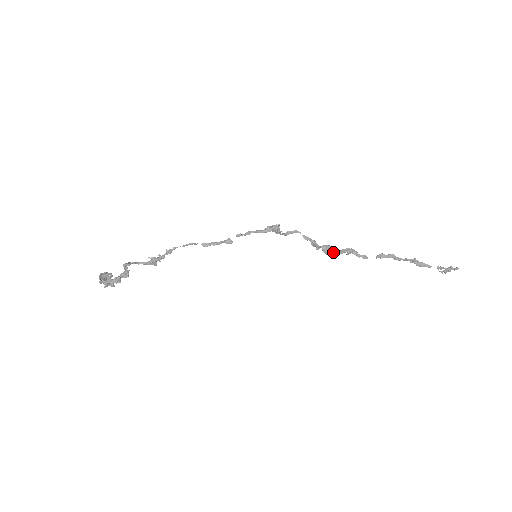
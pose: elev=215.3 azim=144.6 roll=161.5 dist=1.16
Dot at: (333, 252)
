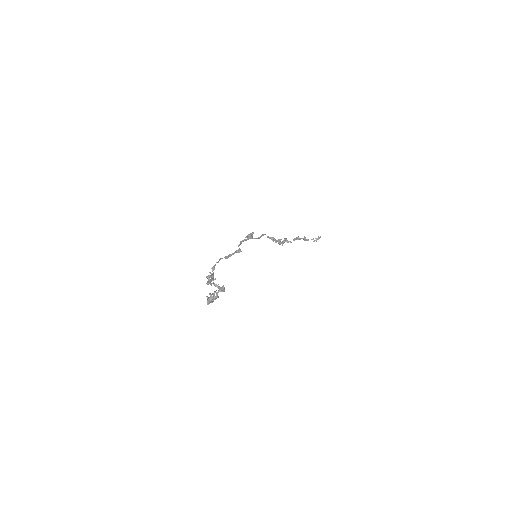
Dot at: (283, 242)
